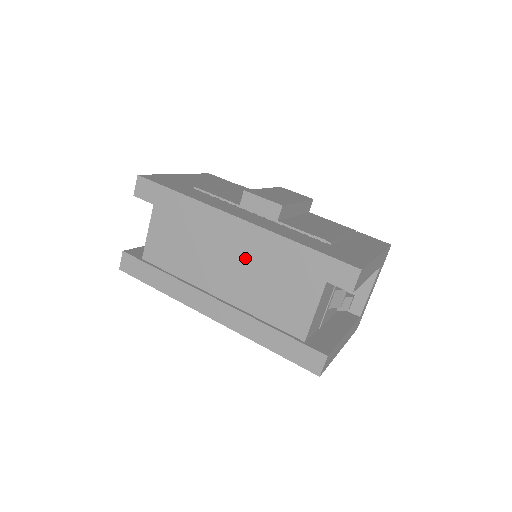
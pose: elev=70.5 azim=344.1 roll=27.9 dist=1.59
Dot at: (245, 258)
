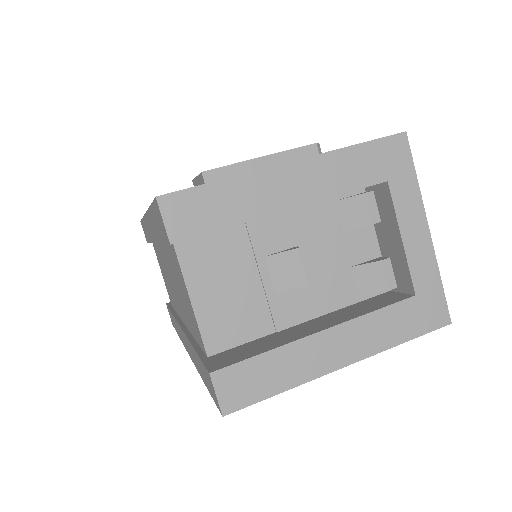
Dot at: (166, 260)
